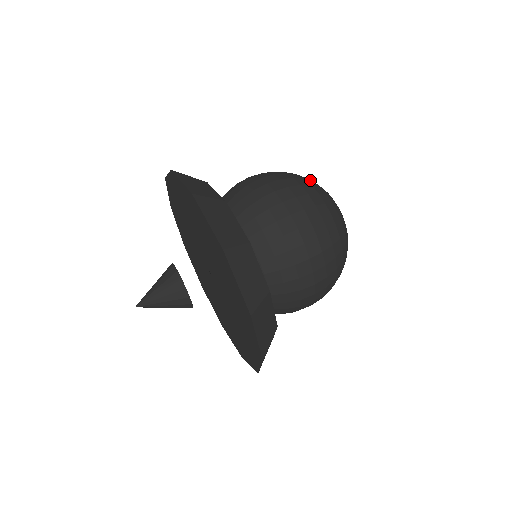
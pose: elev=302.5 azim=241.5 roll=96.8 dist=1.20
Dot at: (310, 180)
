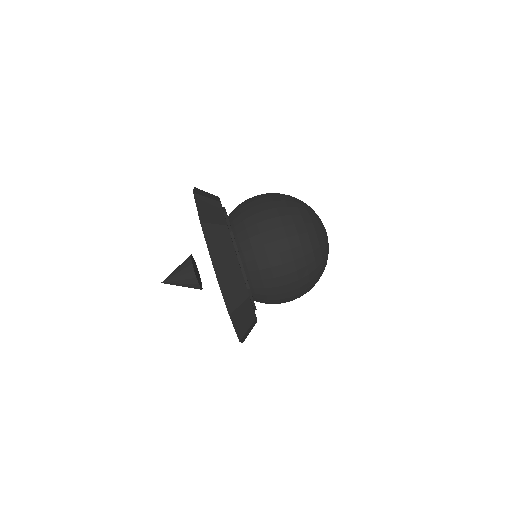
Dot at: (303, 207)
